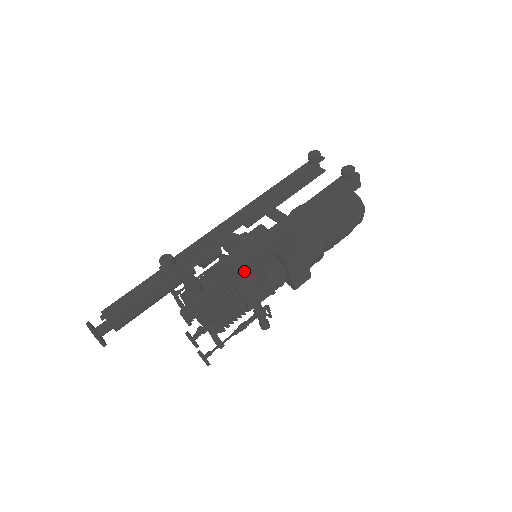
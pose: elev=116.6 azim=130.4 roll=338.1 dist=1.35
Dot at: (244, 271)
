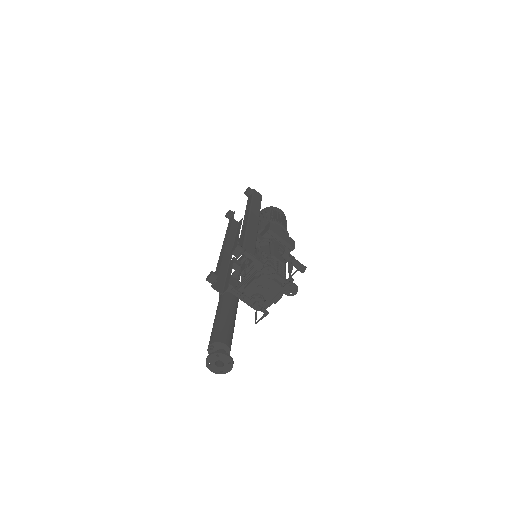
Dot at: (253, 237)
